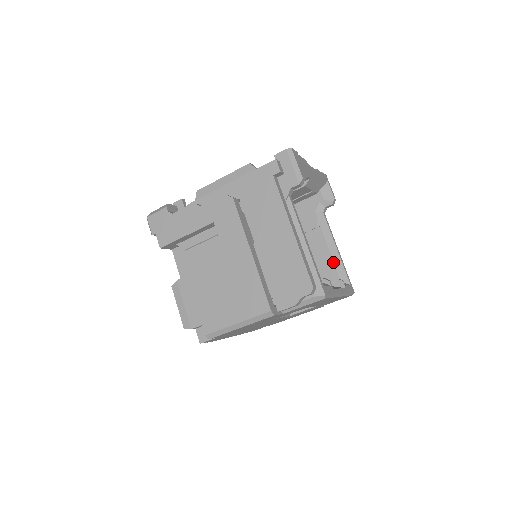
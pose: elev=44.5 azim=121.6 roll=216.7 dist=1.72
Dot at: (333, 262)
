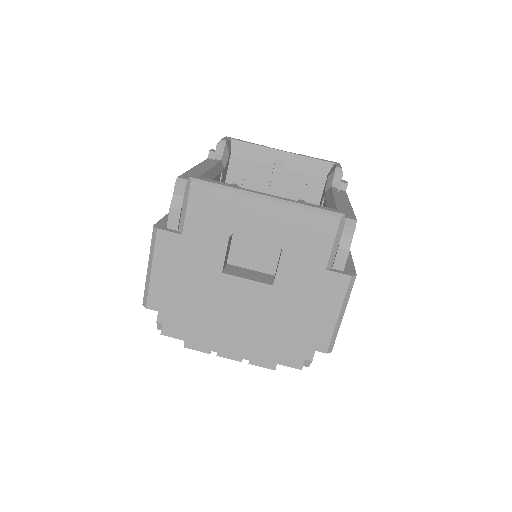
Dot at: occluded
